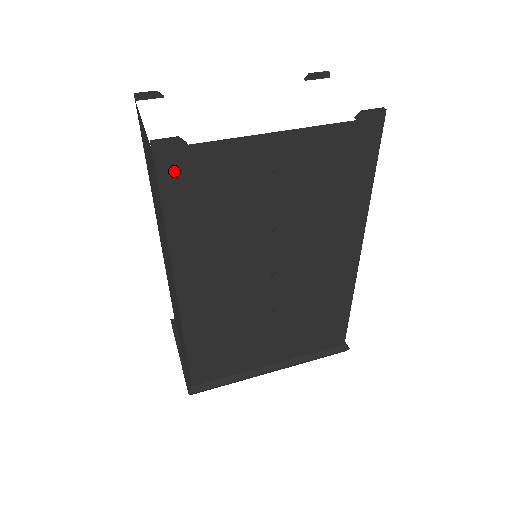
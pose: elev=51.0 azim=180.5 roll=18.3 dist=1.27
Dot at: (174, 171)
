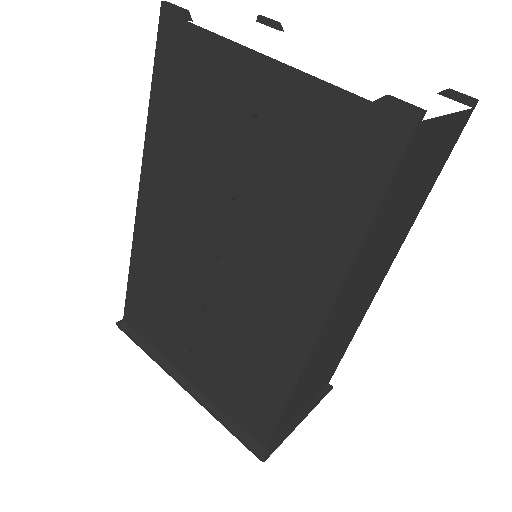
Dot at: (170, 47)
